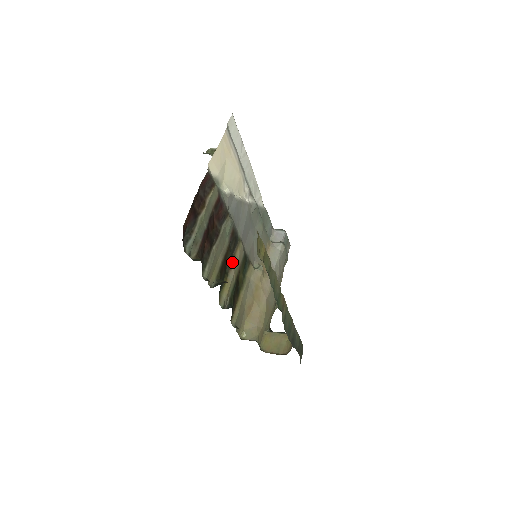
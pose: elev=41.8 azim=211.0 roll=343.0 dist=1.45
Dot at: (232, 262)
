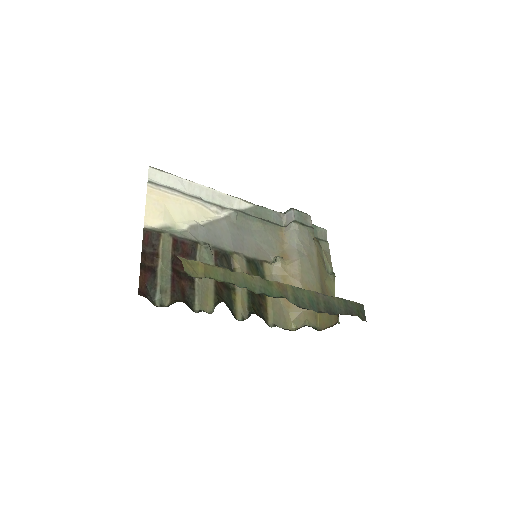
Dot at: occluded
